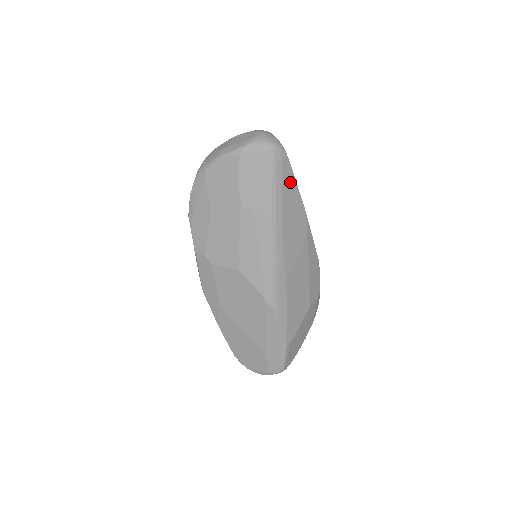
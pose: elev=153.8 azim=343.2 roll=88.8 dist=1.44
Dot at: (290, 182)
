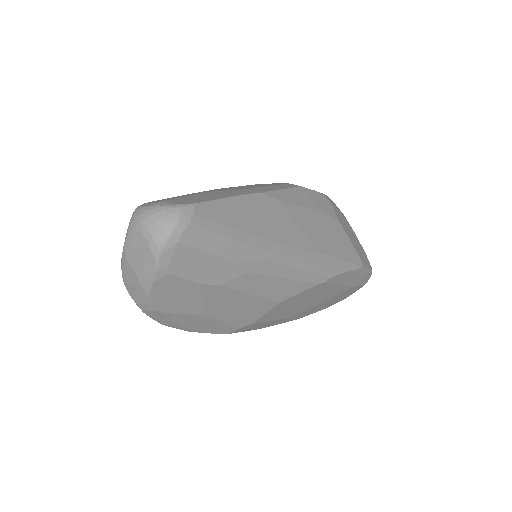
Dot at: (224, 210)
